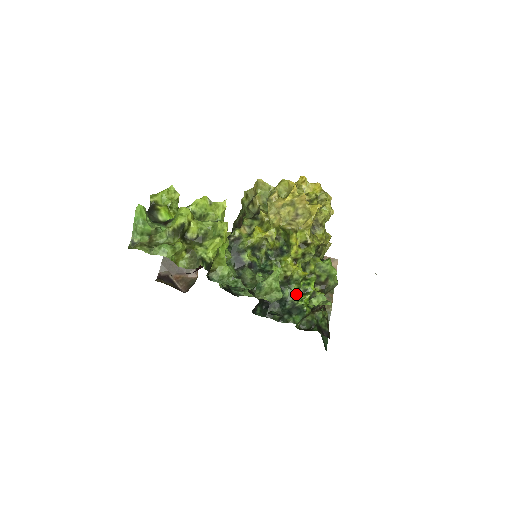
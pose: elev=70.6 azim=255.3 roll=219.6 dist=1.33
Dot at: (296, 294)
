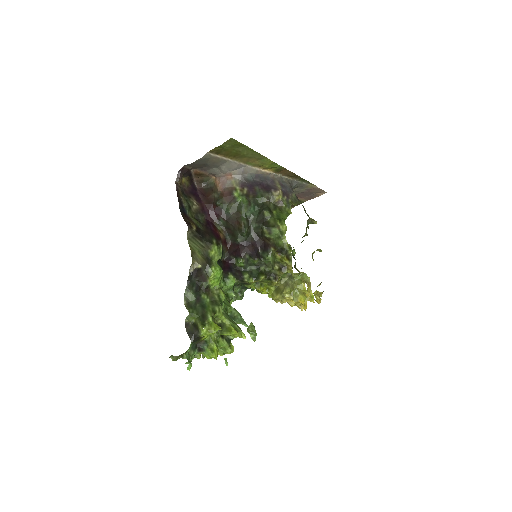
Dot at: occluded
